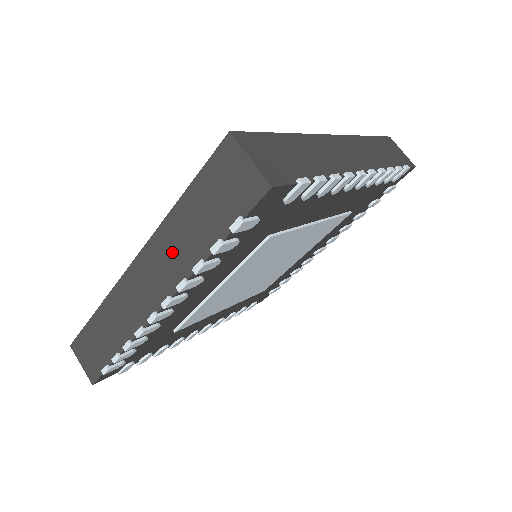
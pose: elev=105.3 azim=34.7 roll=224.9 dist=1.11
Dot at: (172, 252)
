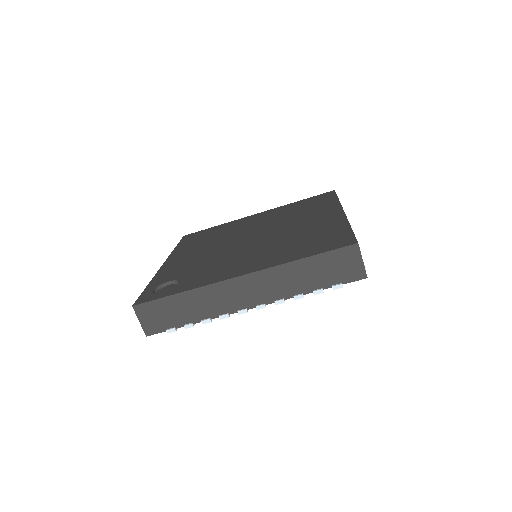
Dot at: occluded
